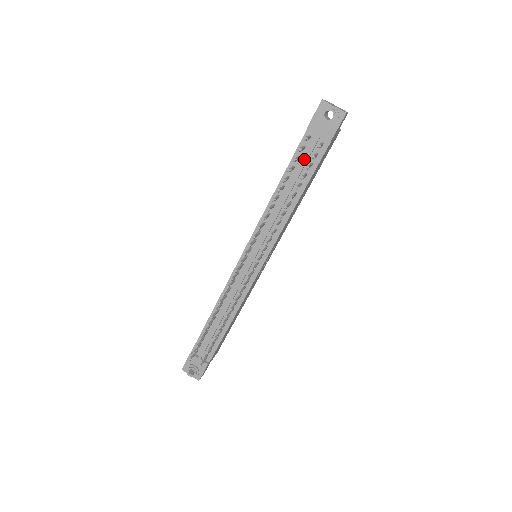
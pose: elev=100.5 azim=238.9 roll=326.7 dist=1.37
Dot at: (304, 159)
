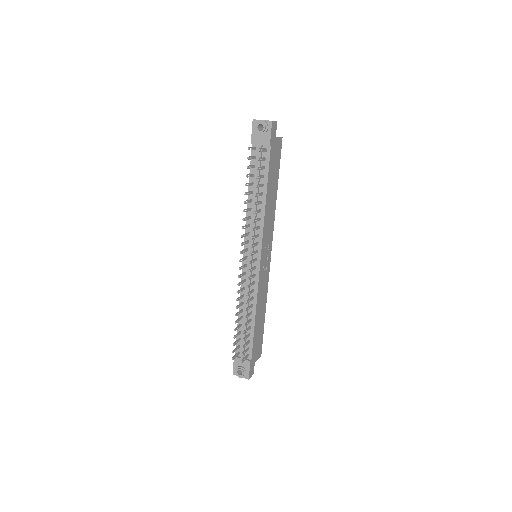
Dot at: (257, 165)
